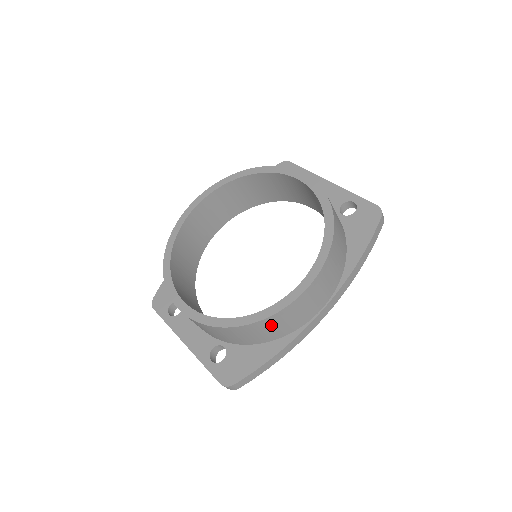
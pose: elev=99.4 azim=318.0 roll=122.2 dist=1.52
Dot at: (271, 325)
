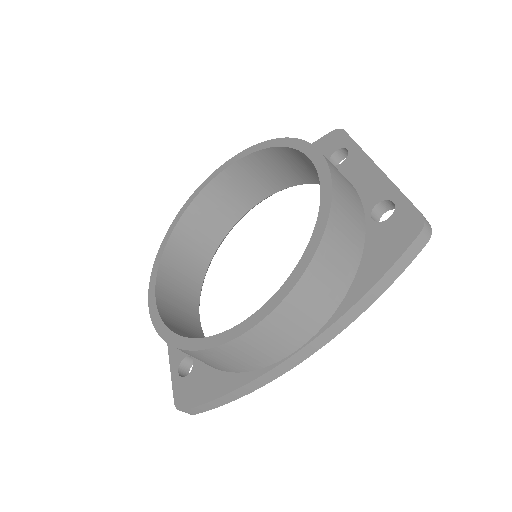
Dot at: (218, 357)
